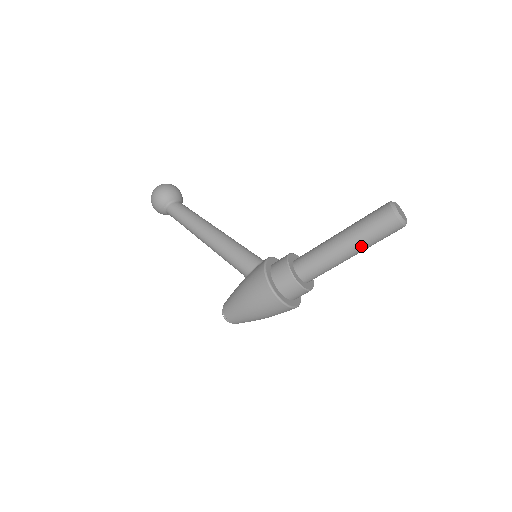
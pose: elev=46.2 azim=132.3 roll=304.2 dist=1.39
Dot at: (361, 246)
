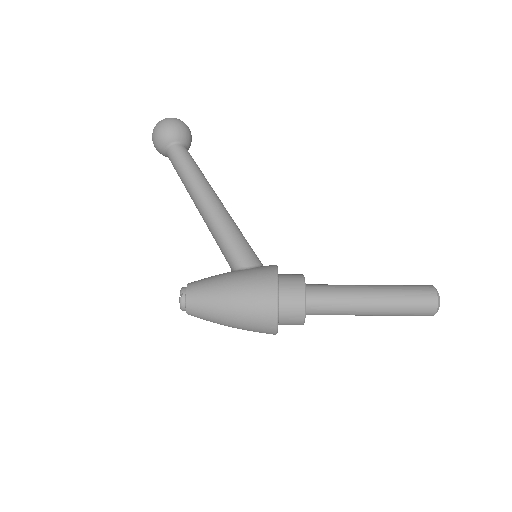
Dot at: (387, 309)
